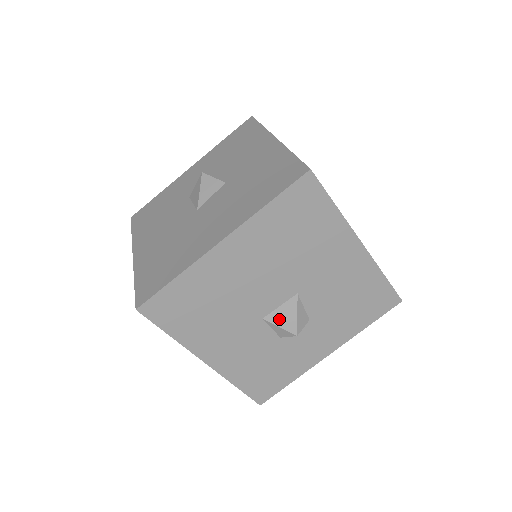
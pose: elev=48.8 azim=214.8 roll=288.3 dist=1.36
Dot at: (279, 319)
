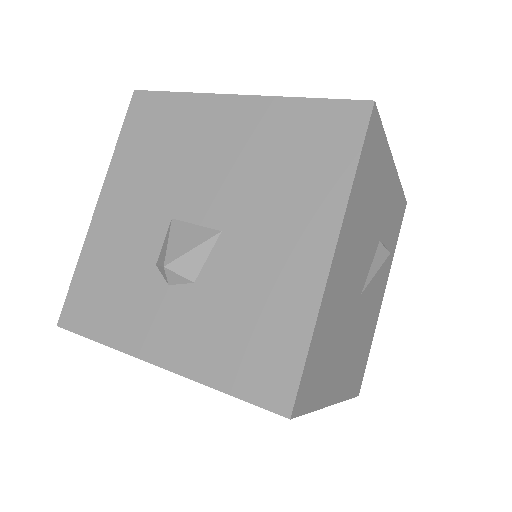
Dot at: (179, 234)
